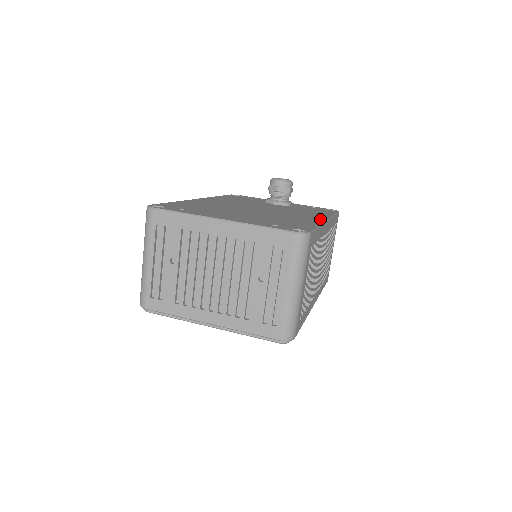
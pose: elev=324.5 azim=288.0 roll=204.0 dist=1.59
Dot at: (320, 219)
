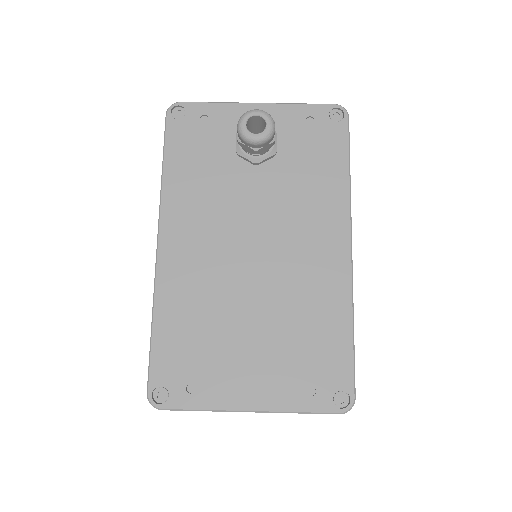
Dot at: (343, 263)
